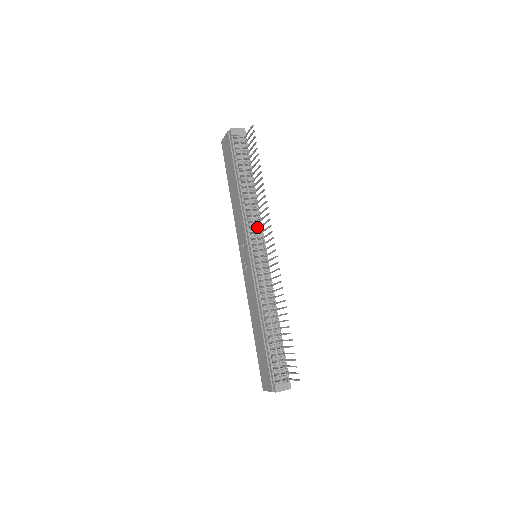
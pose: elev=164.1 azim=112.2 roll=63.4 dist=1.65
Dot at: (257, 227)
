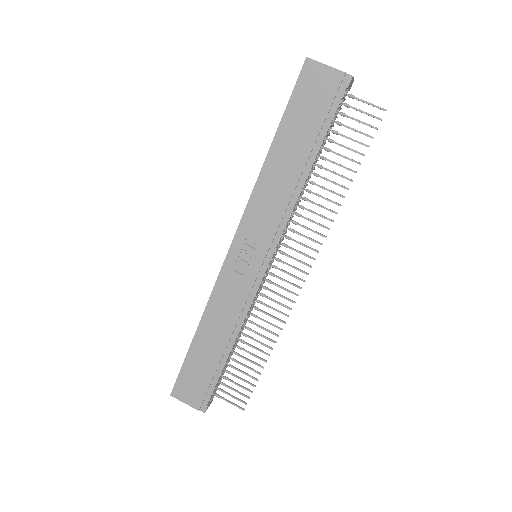
Dot at: occluded
